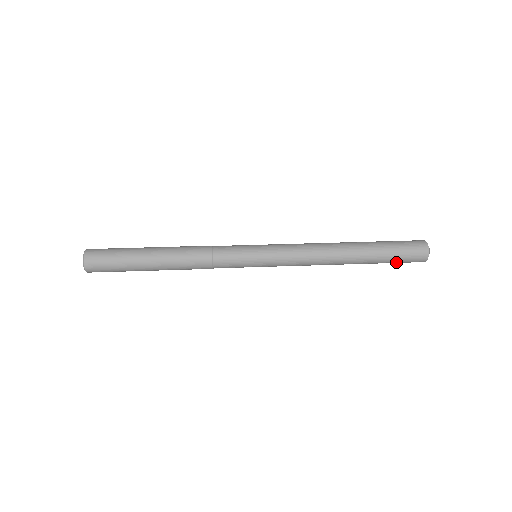
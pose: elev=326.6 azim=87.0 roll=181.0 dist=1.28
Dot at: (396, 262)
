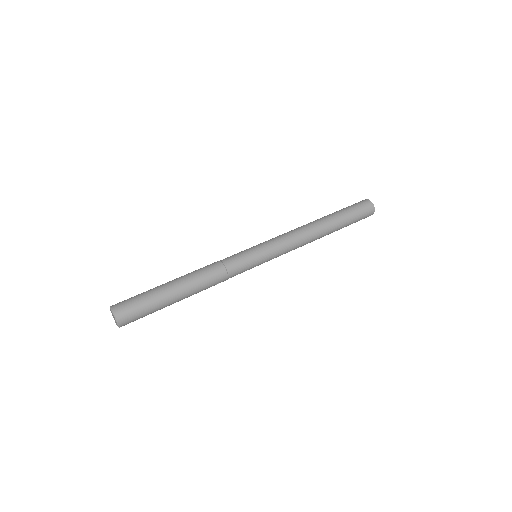
Dot at: (356, 217)
